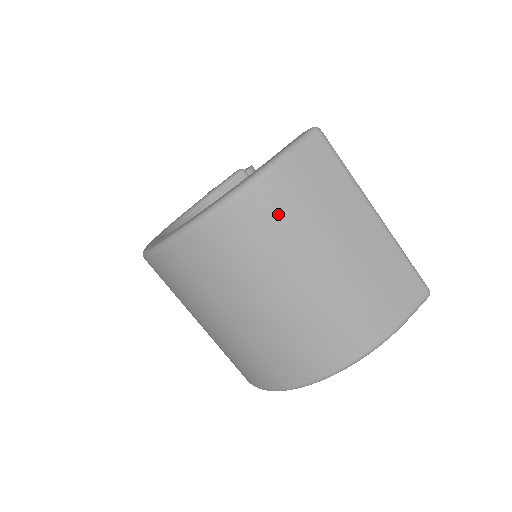
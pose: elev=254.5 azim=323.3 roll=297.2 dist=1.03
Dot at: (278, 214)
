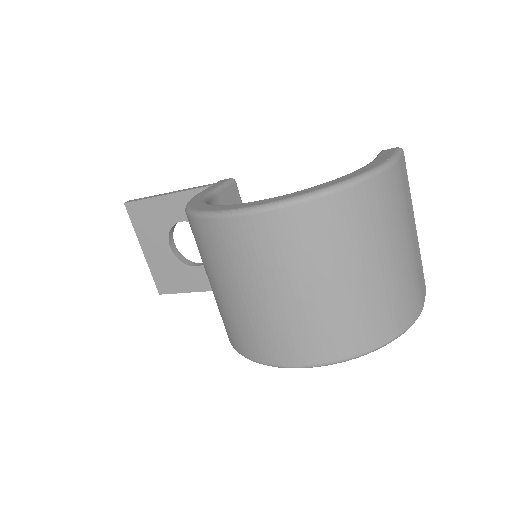
Dot at: (394, 198)
